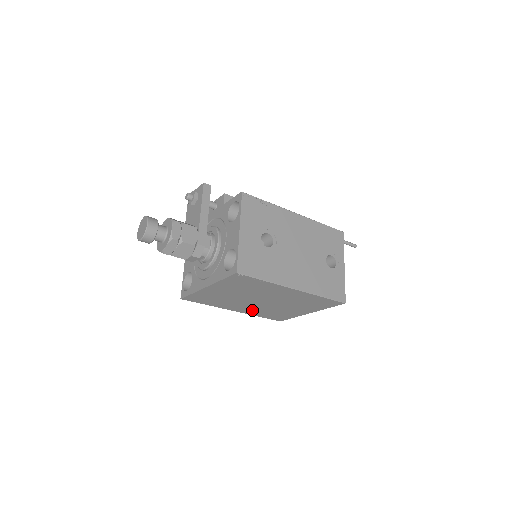
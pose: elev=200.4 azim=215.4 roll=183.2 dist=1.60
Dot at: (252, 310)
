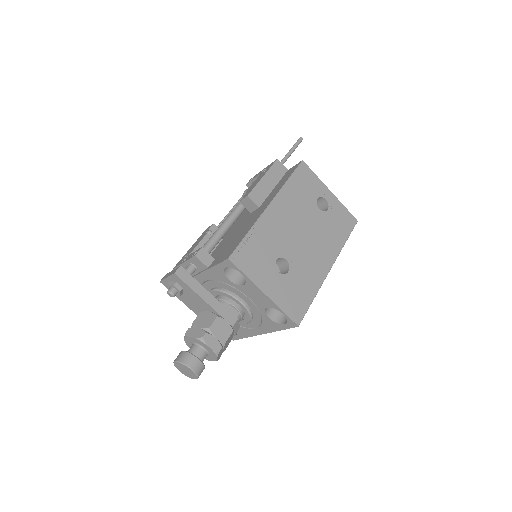
Dot at: occluded
